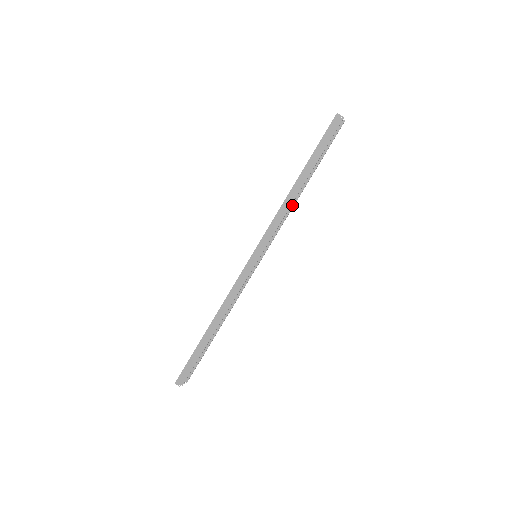
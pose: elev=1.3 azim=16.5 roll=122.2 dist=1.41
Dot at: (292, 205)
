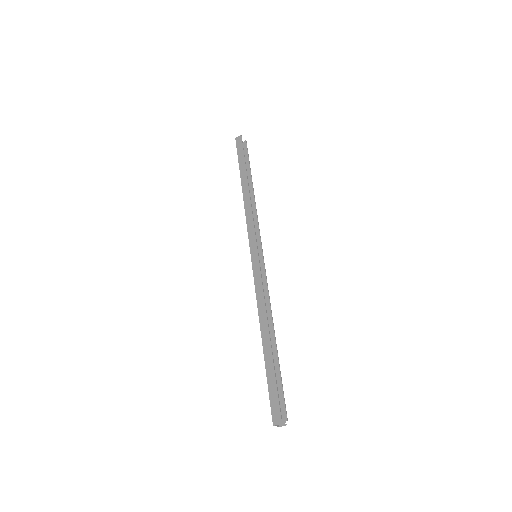
Dot at: (254, 206)
